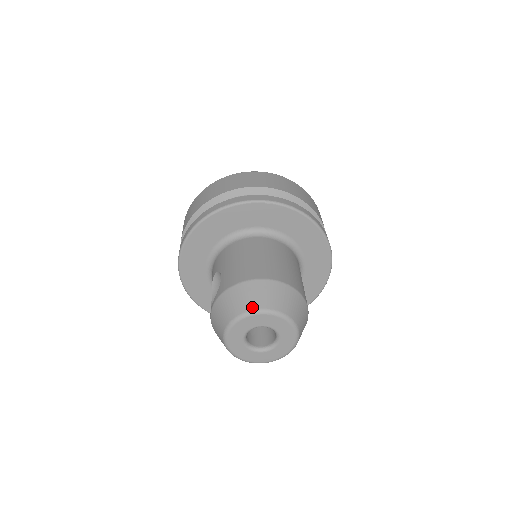
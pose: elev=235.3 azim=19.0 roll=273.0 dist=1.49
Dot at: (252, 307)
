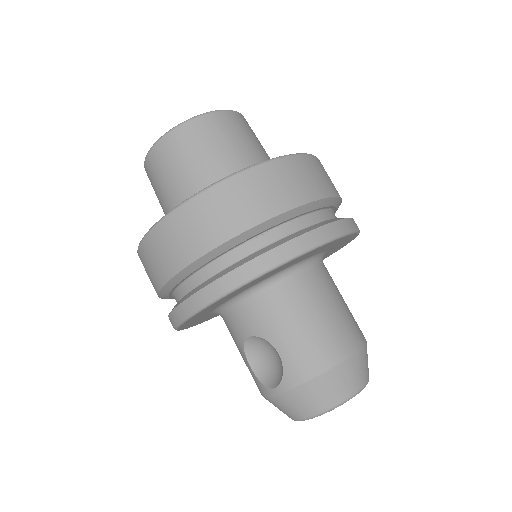
Dot at: (344, 397)
